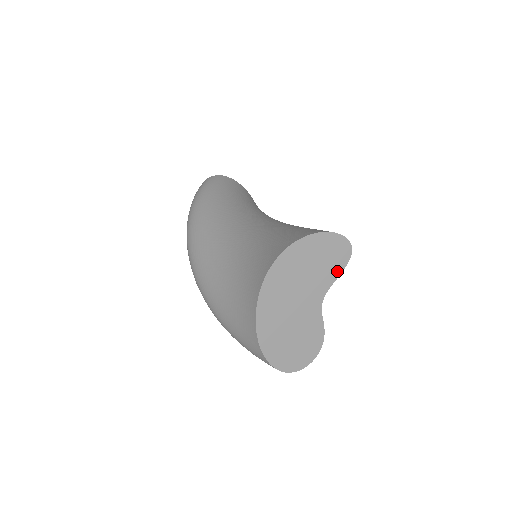
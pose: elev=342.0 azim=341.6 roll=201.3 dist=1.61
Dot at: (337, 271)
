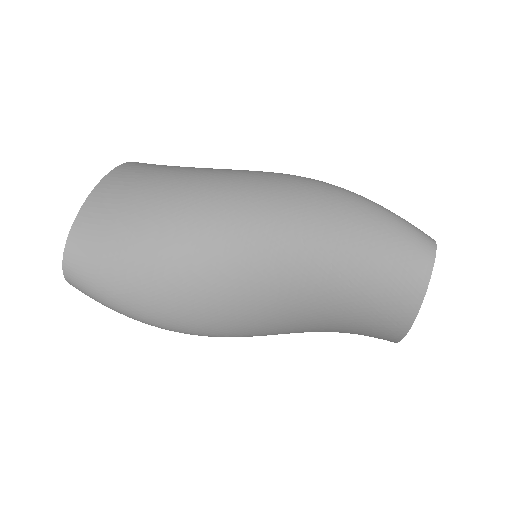
Dot at: occluded
